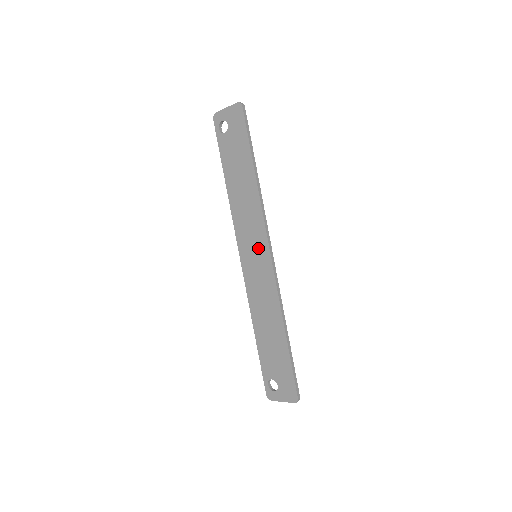
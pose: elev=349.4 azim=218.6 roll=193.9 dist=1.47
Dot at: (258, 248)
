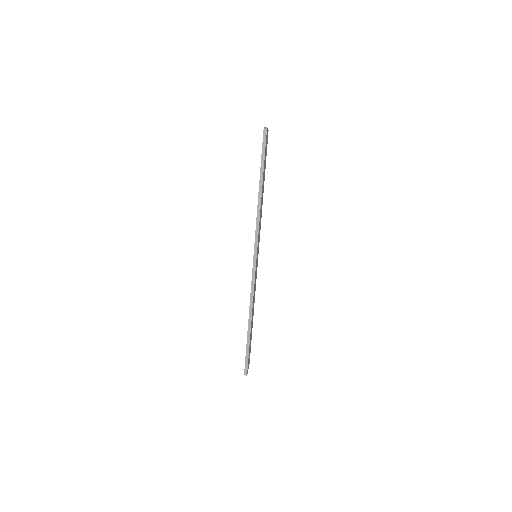
Dot at: occluded
